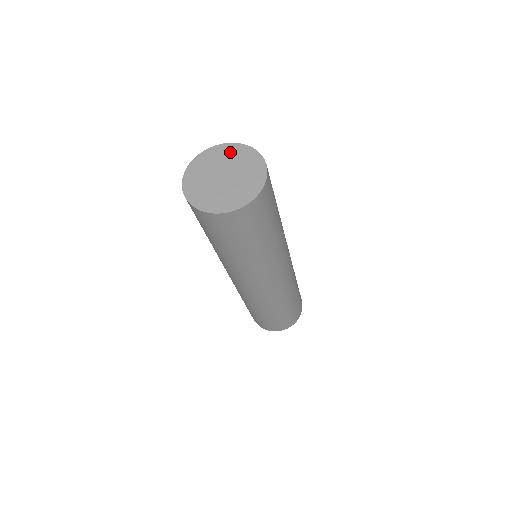
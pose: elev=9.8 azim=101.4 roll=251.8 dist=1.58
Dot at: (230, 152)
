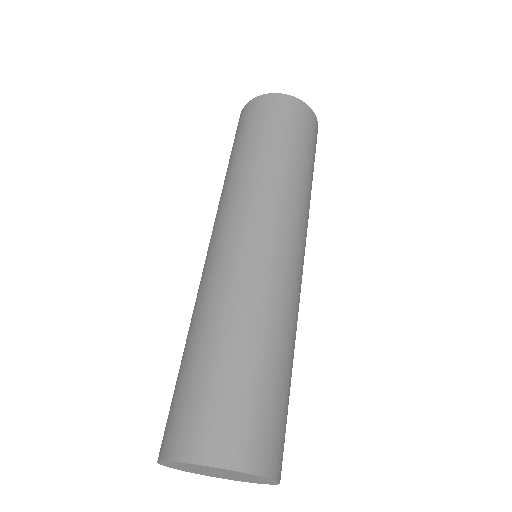
Dot at: occluded
